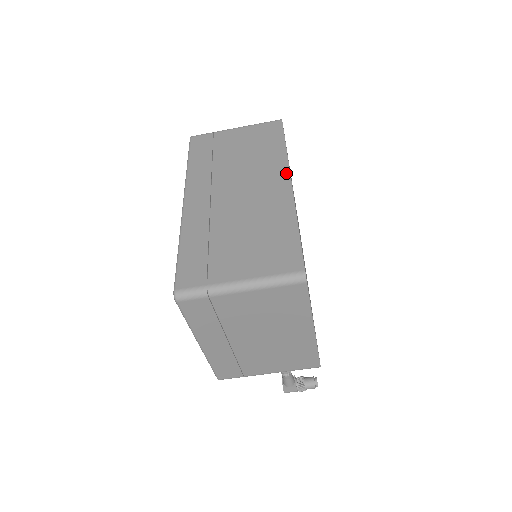
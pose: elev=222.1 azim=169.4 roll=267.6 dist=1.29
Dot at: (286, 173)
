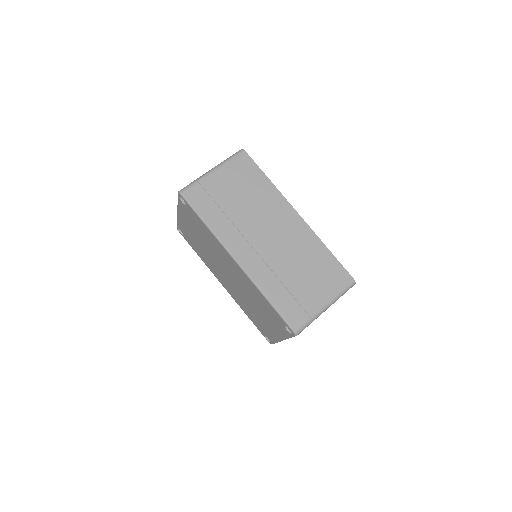
Dot at: (290, 207)
